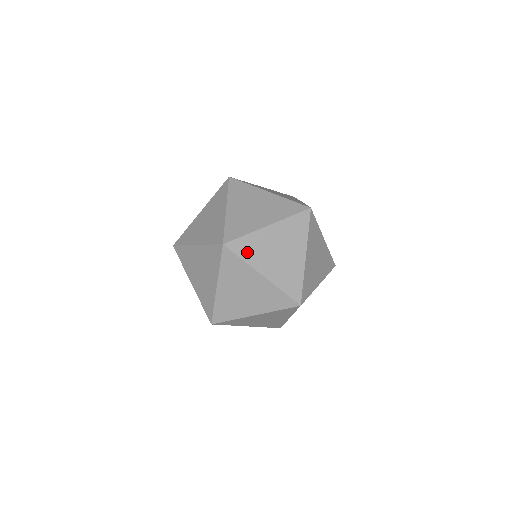
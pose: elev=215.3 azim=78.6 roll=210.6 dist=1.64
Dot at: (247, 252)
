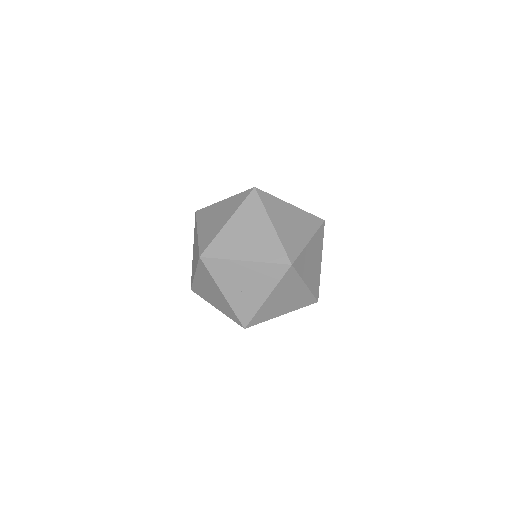
Dot at: (222, 251)
